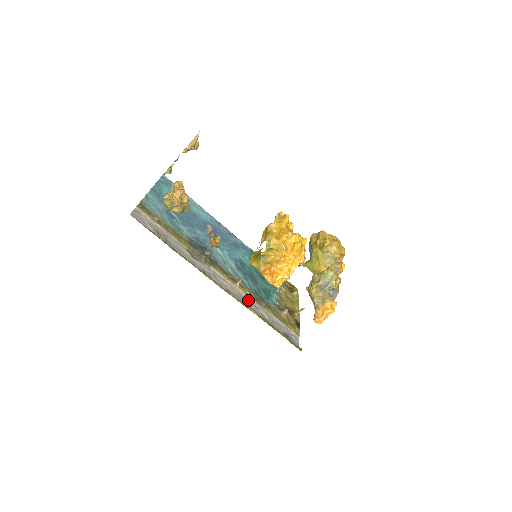
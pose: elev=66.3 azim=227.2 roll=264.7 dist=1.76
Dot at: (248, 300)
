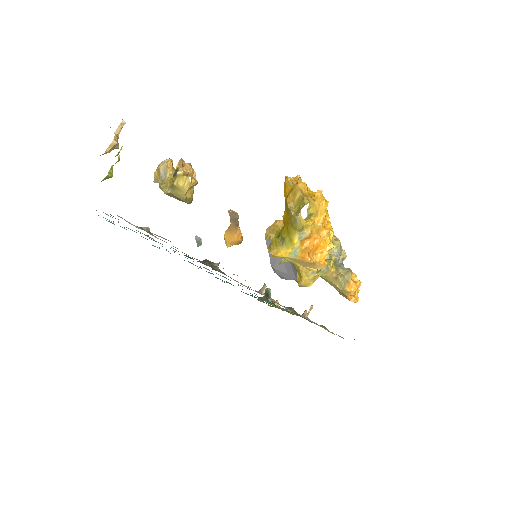
Dot at: occluded
